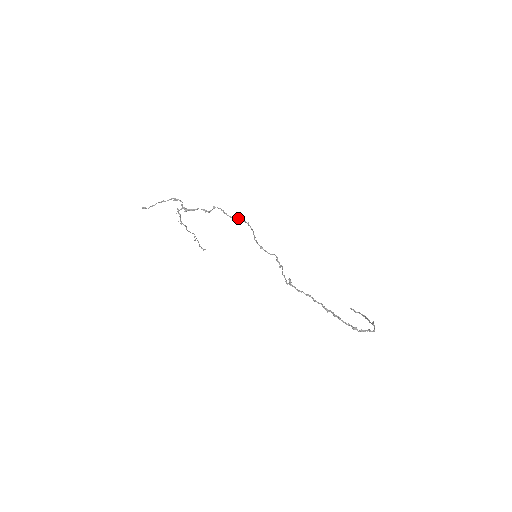
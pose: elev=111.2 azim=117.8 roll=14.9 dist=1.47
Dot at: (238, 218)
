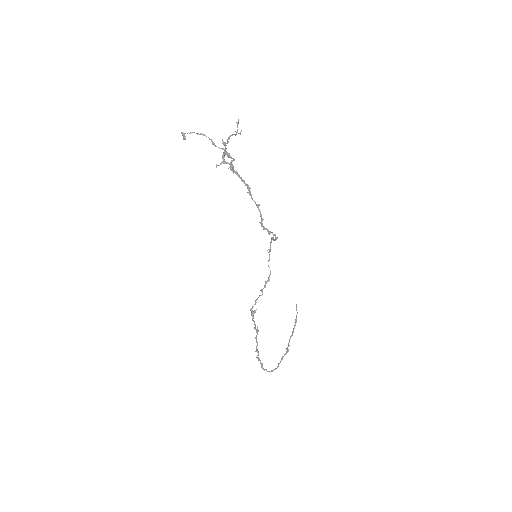
Dot at: occluded
